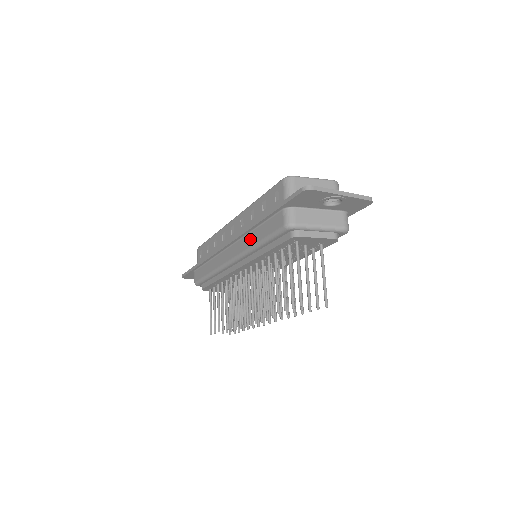
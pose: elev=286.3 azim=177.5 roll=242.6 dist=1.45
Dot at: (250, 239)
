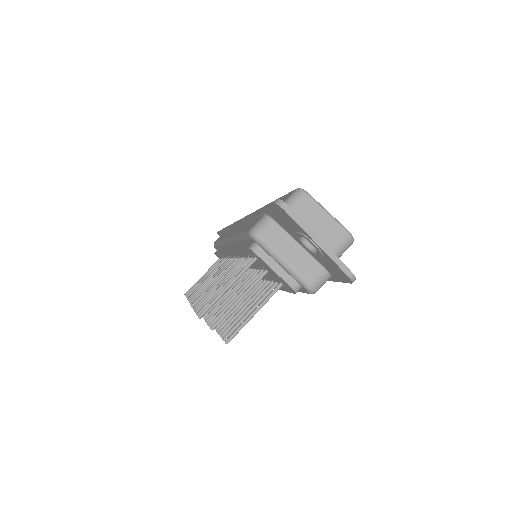
Dot at: occluded
